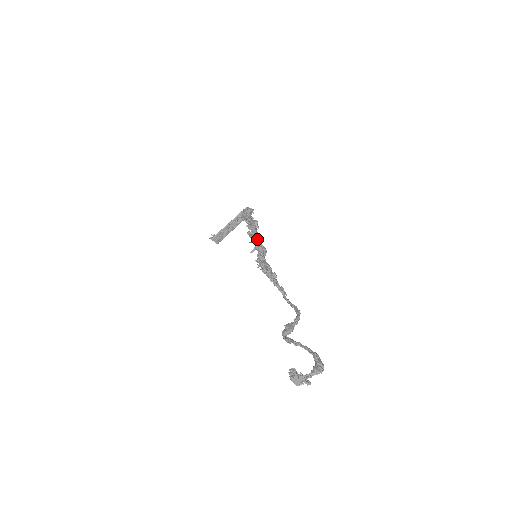
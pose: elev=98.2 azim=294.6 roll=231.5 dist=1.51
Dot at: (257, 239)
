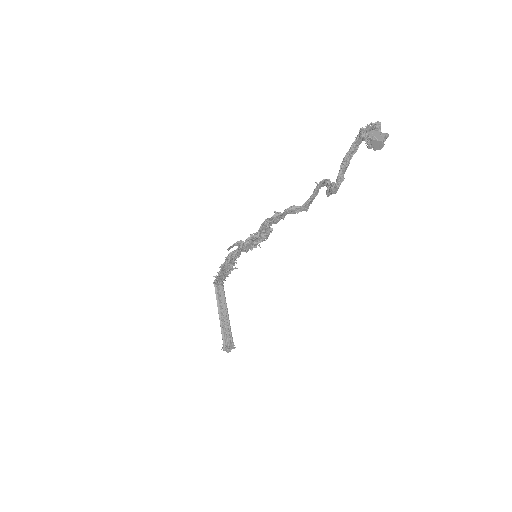
Dot at: (239, 241)
